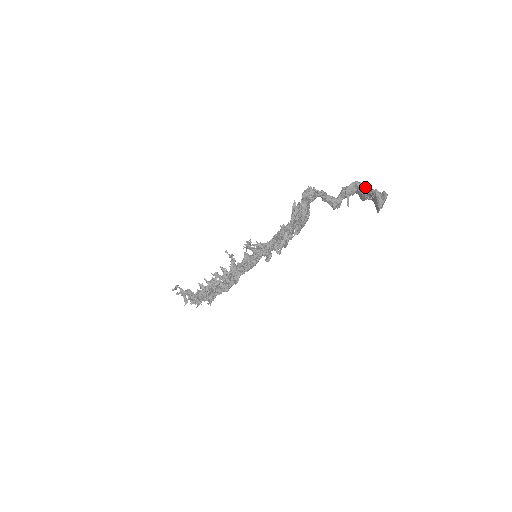
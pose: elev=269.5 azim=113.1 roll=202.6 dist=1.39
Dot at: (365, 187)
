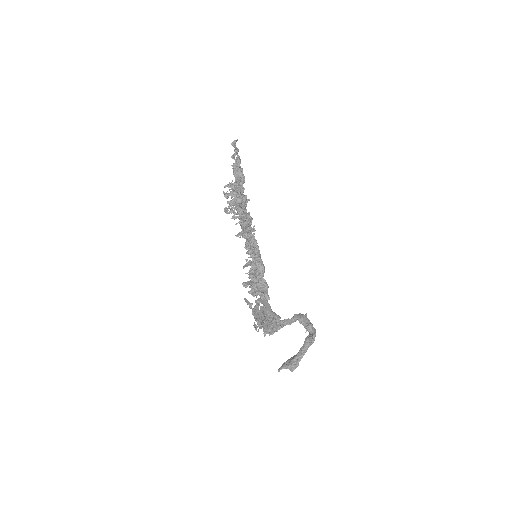
Dot at: (312, 342)
